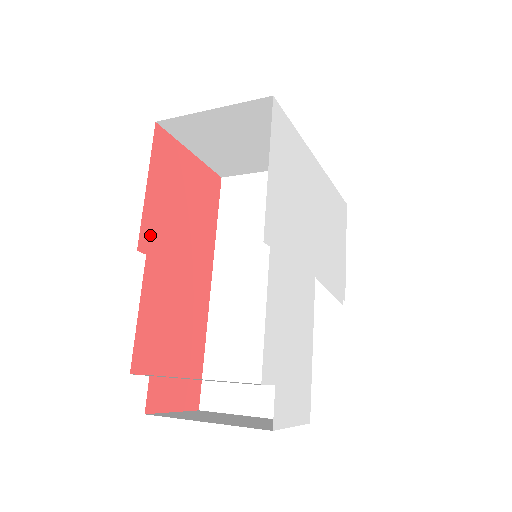
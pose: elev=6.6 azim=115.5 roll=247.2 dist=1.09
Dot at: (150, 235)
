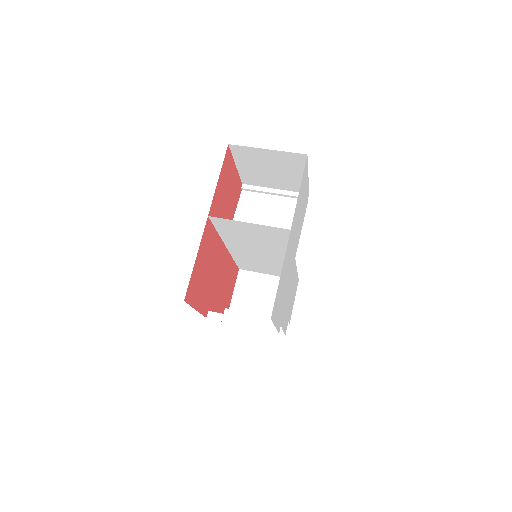
Dot at: (206, 307)
